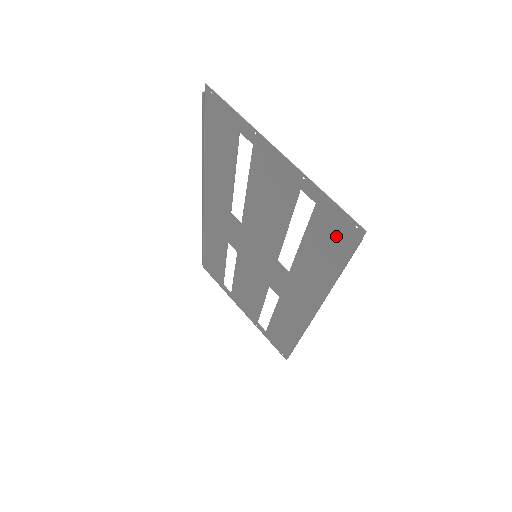
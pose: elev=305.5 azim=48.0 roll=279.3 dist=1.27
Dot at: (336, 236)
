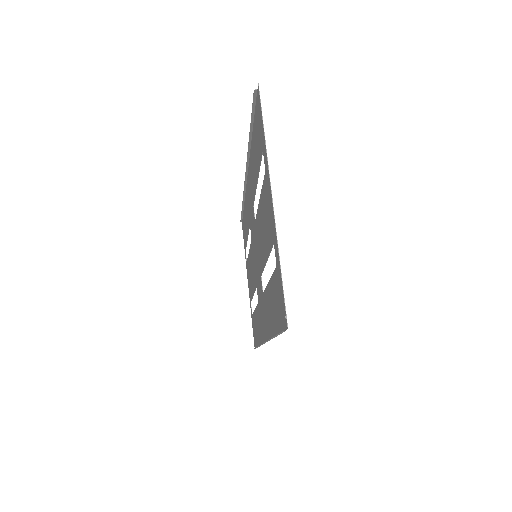
Dot at: (279, 306)
